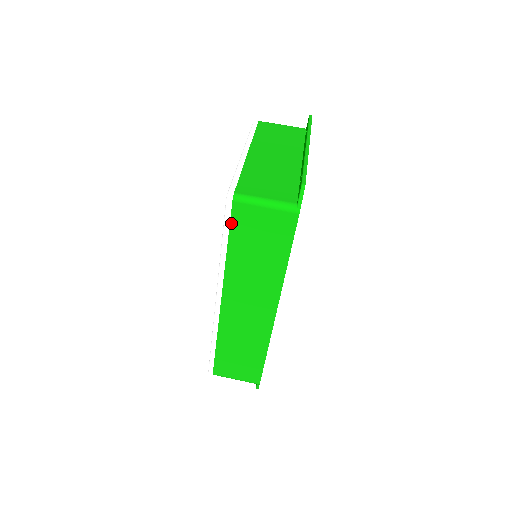
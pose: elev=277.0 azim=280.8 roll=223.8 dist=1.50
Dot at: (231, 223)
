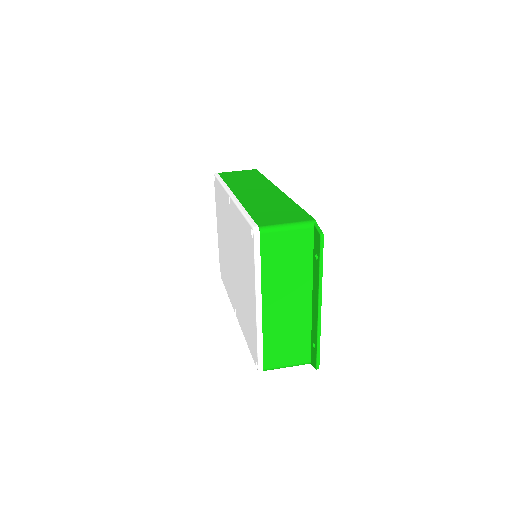
Dot at: (221, 176)
